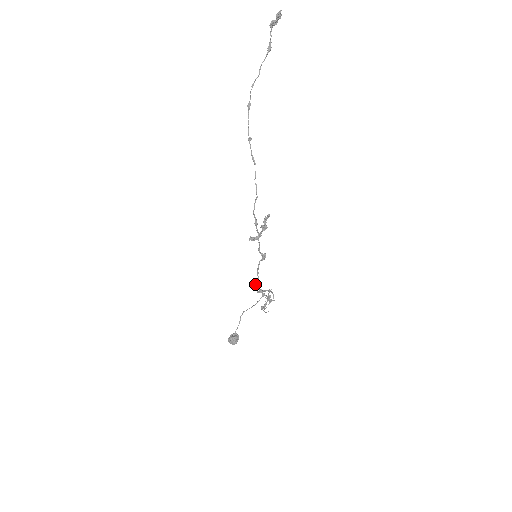
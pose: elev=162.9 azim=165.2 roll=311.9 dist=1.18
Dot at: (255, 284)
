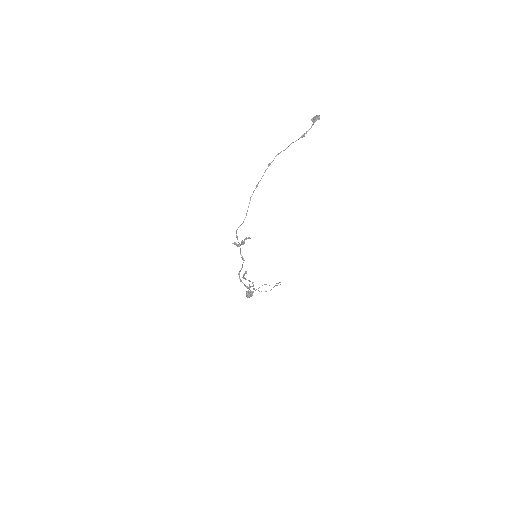
Dot at: (246, 271)
